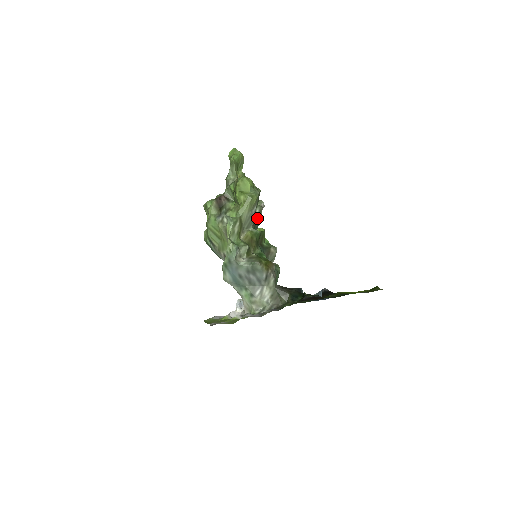
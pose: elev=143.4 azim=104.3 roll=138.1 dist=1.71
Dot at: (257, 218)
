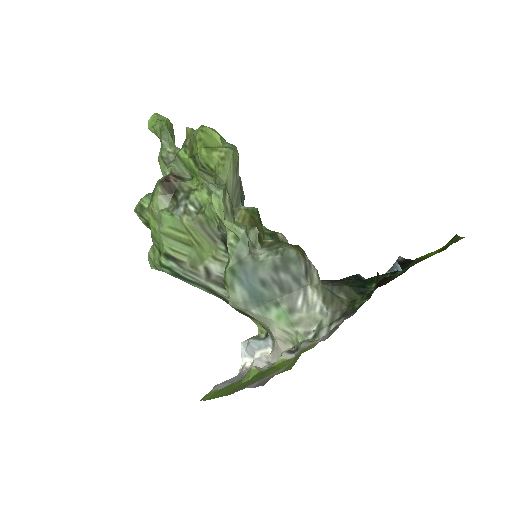
Dot at: occluded
